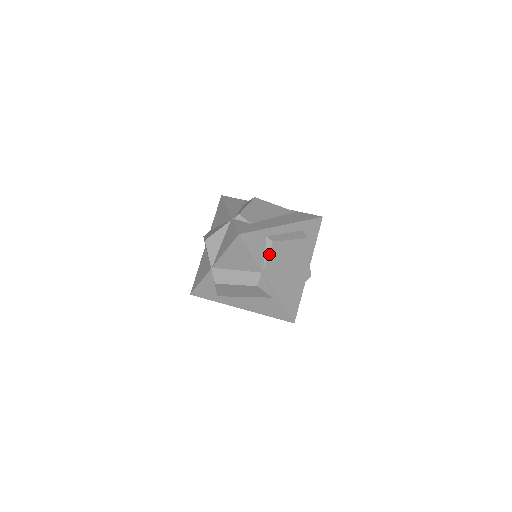
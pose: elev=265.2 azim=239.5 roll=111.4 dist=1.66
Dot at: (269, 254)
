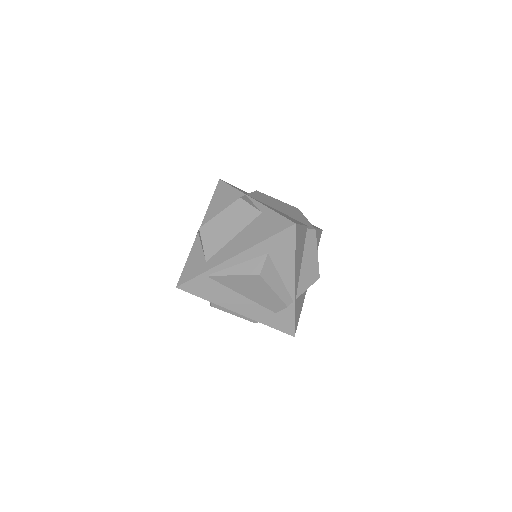
Dot at: (253, 193)
